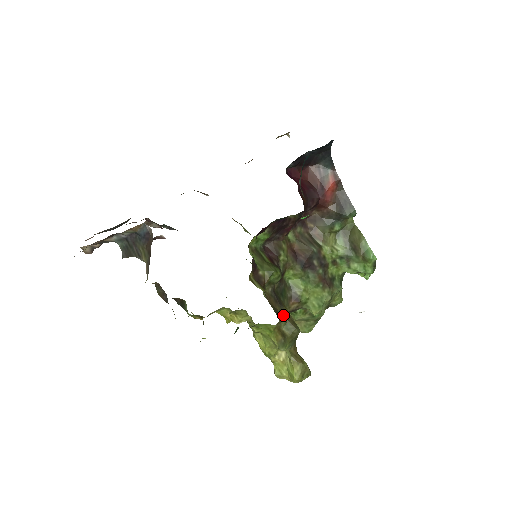
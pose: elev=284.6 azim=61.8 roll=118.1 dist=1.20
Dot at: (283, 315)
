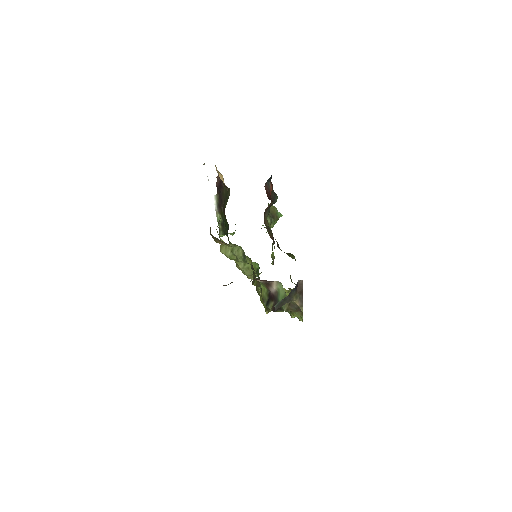
Dot at: occluded
